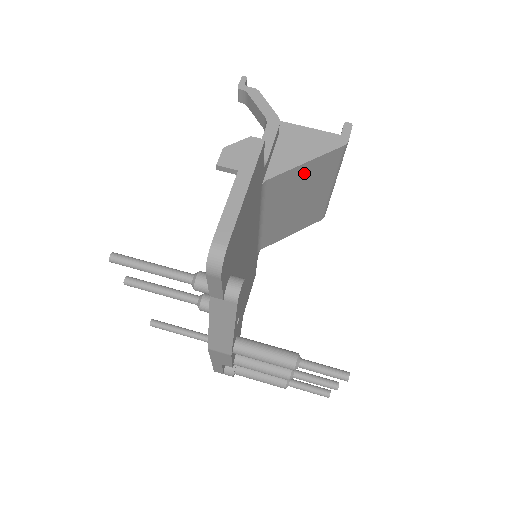
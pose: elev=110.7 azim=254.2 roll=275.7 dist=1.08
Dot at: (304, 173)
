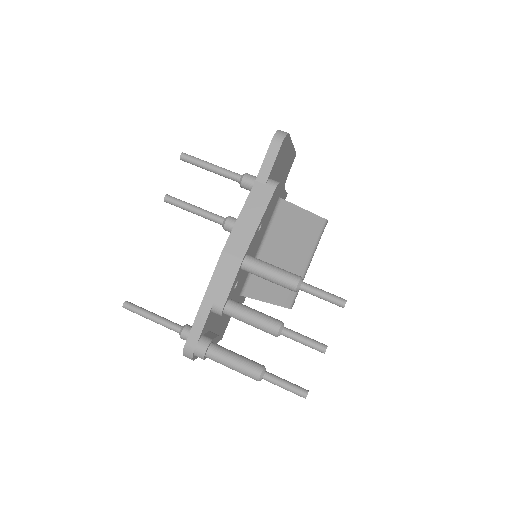
Dot at: (300, 221)
